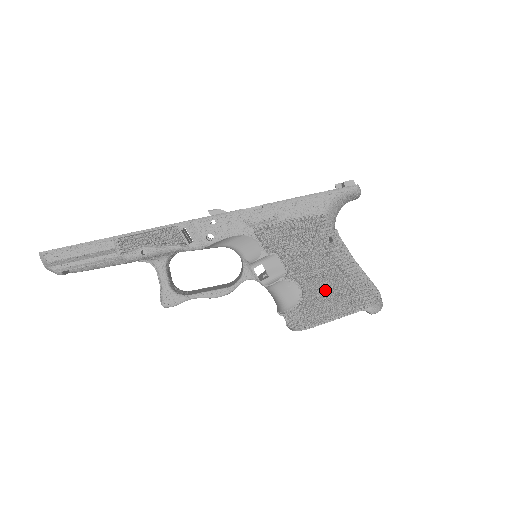
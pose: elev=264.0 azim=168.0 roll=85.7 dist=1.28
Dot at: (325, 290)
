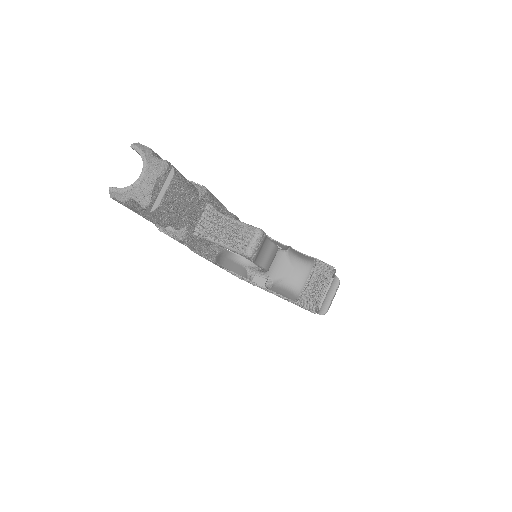
Dot at: occluded
